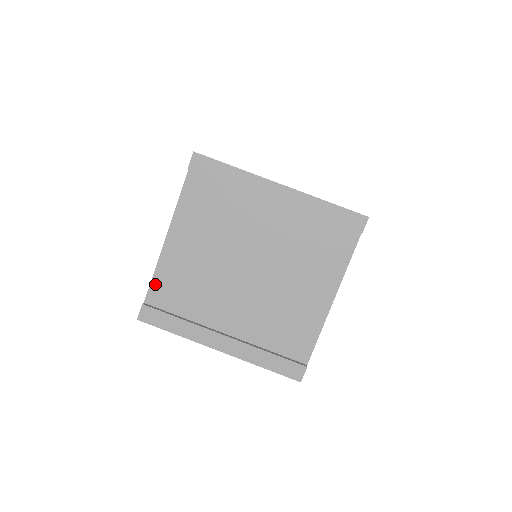
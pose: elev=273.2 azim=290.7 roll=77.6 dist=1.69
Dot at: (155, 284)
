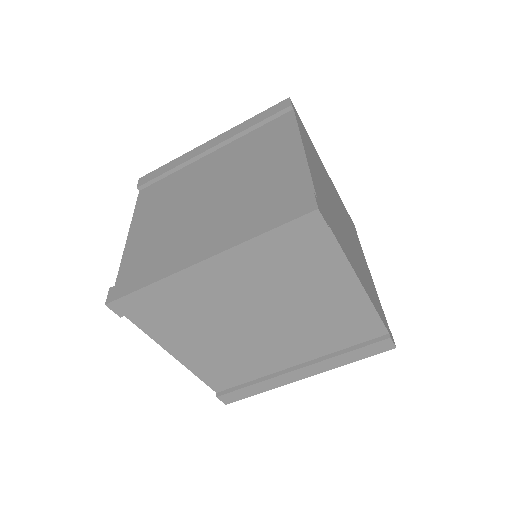
Dot at: (208, 381)
